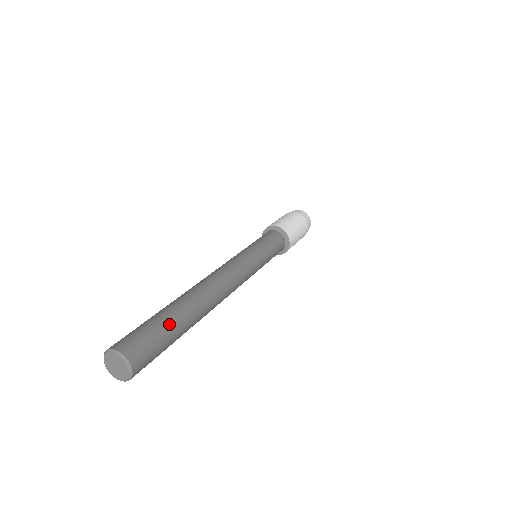
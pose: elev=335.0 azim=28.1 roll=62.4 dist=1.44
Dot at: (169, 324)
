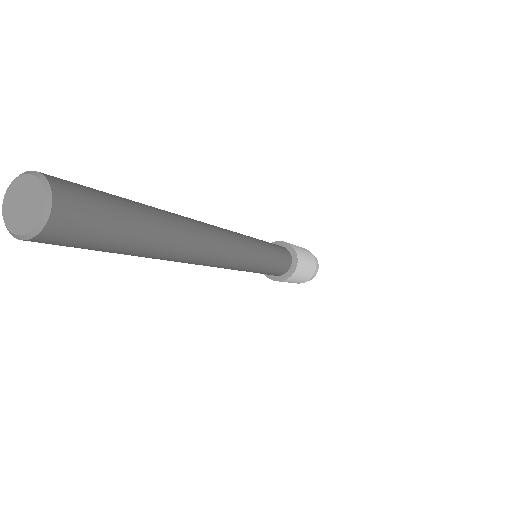
Dot at: (136, 213)
